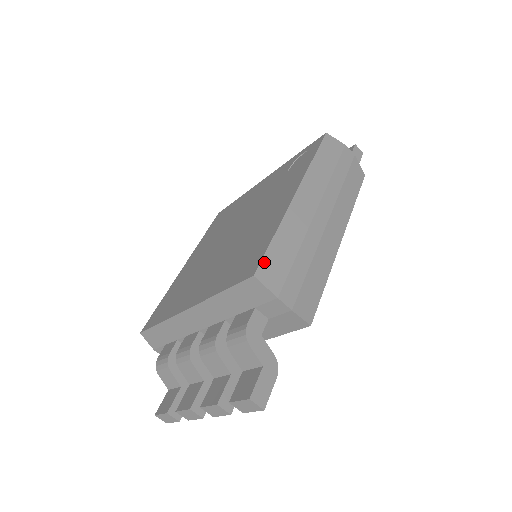
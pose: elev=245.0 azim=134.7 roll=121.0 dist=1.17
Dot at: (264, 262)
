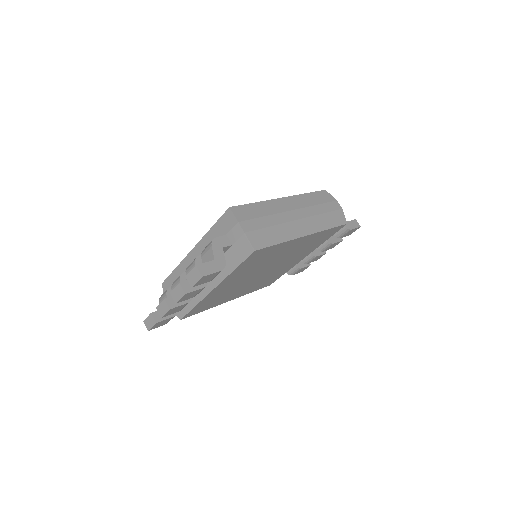
Dot at: (240, 207)
